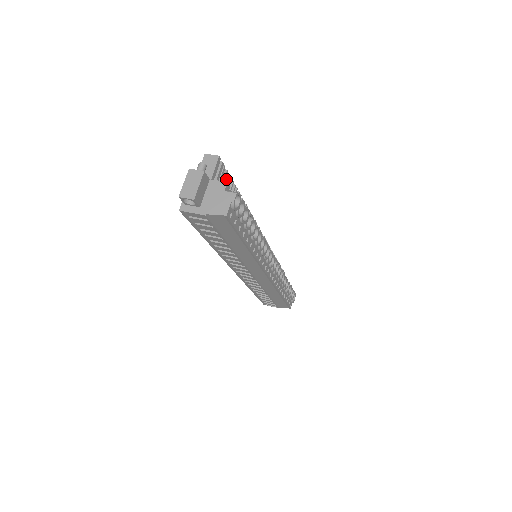
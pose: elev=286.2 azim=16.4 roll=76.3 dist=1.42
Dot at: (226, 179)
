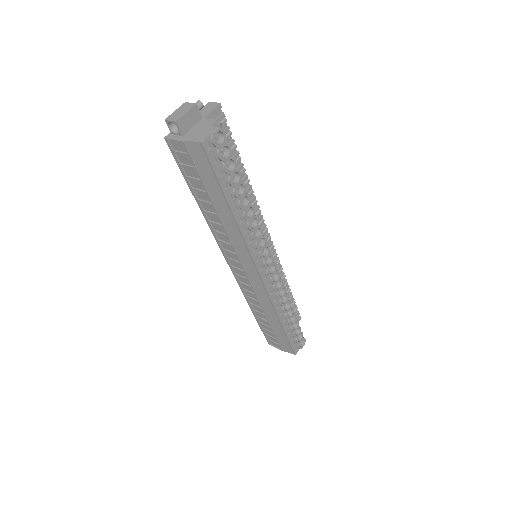
Dot at: (221, 126)
